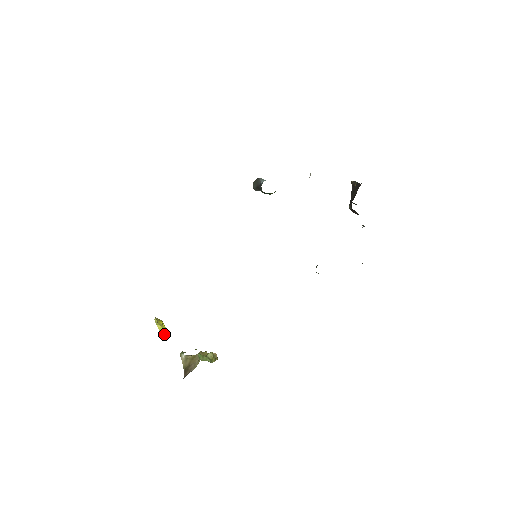
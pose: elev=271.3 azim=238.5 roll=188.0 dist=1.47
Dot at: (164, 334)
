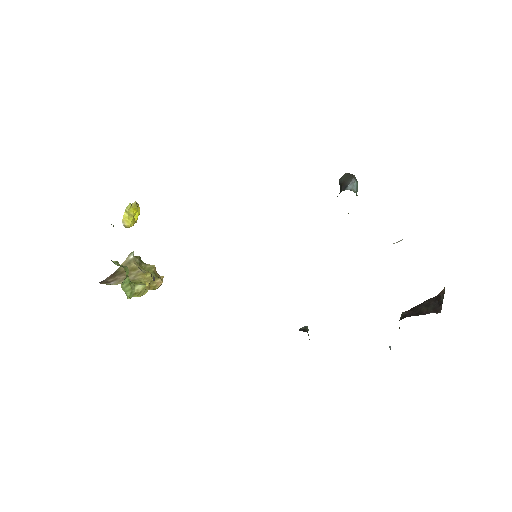
Dot at: (126, 225)
